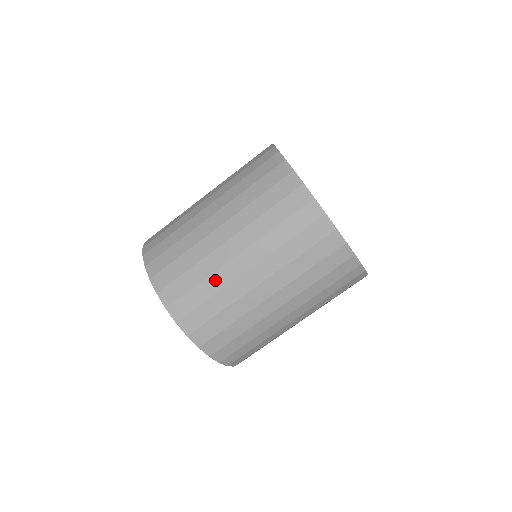
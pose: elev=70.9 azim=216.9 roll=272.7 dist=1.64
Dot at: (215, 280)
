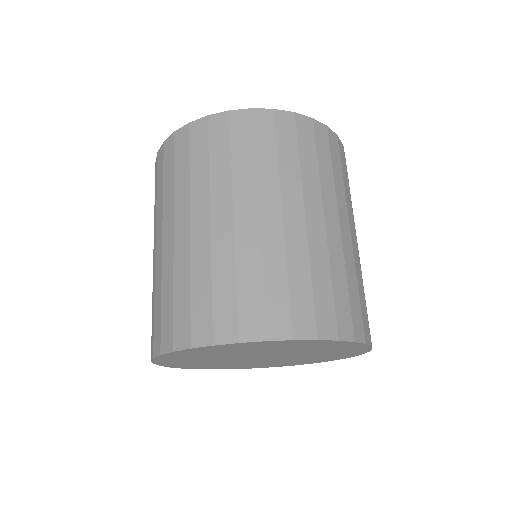
Dot at: (220, 261)
